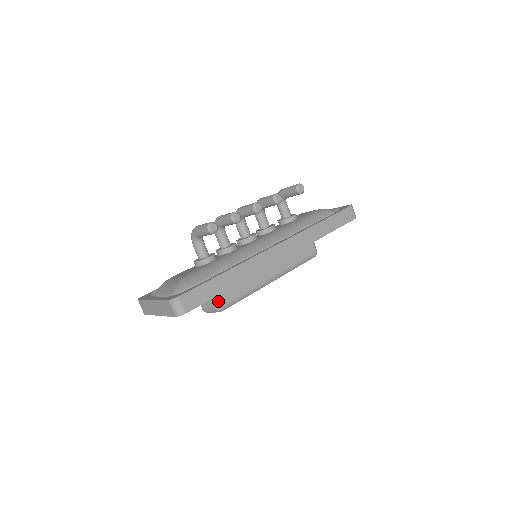
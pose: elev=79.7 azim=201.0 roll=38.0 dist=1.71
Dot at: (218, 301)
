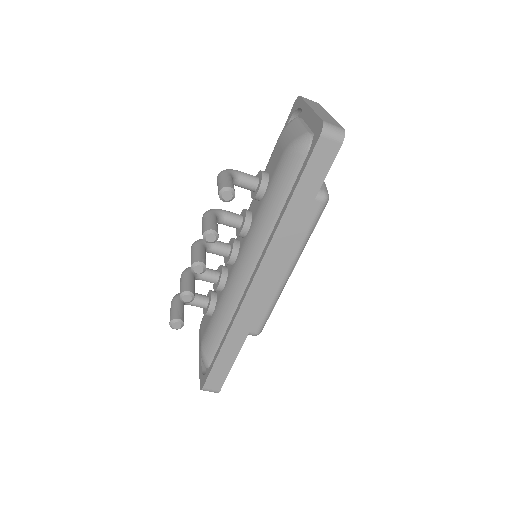
Dot at: (248, 334)
